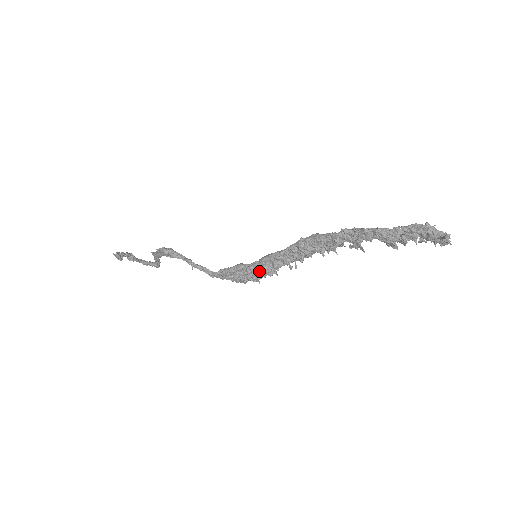
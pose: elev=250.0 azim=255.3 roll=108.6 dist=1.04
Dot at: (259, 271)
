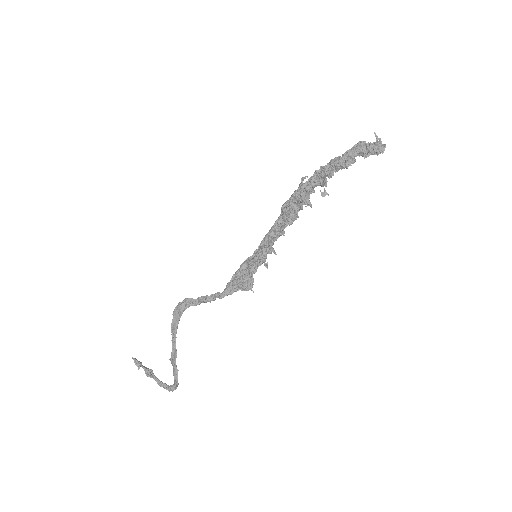
Dot at: occluded
